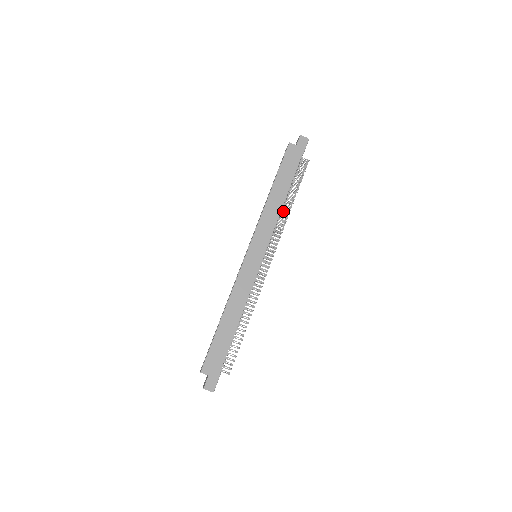
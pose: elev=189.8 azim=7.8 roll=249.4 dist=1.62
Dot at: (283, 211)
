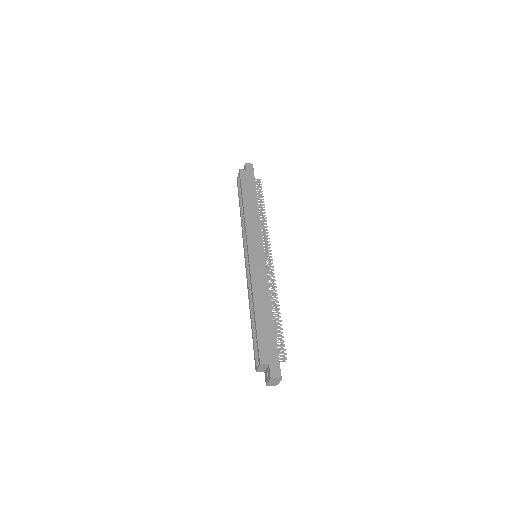
Dot at: (260, 217)
